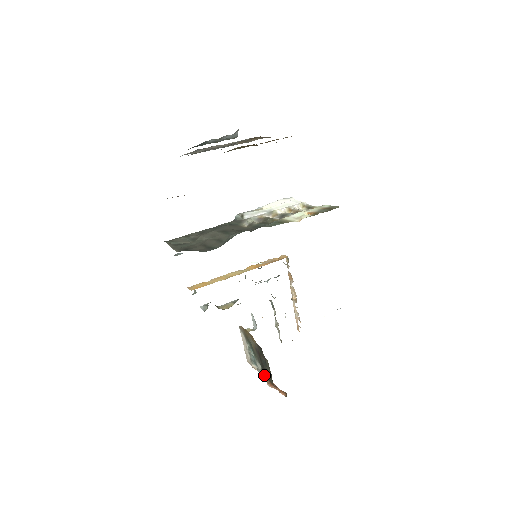
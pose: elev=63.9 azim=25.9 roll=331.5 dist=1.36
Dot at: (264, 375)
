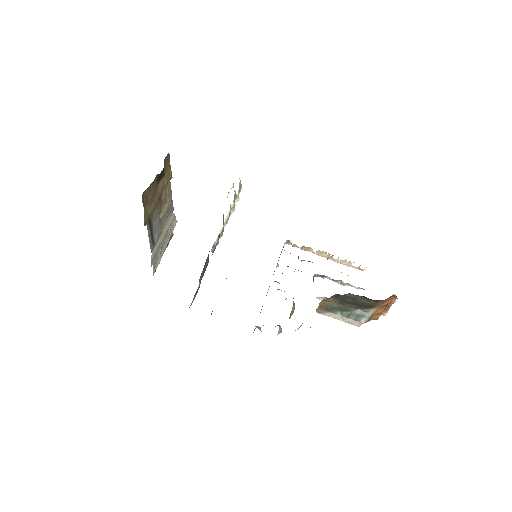
Dot at: (370, 311)
